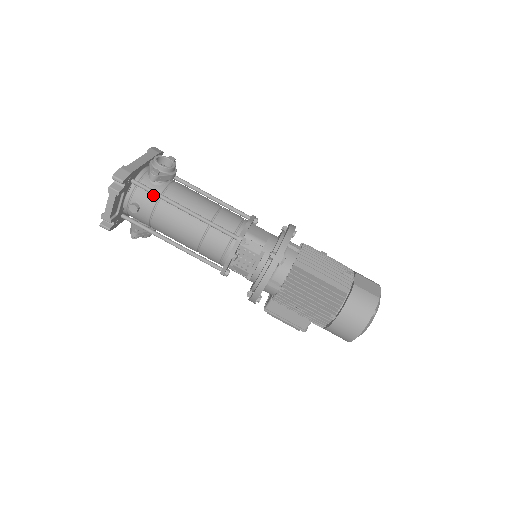
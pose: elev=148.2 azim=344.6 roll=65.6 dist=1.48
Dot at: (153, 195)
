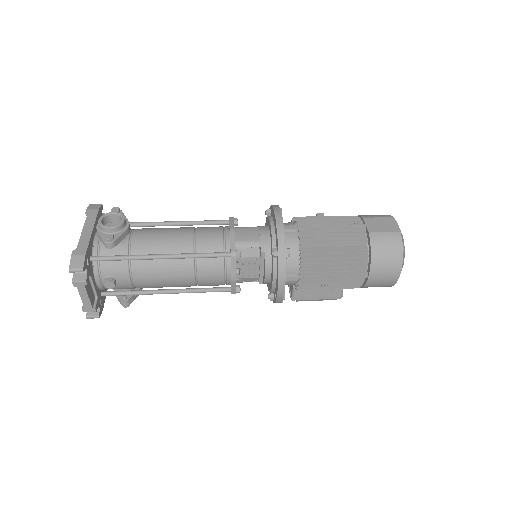
Dot at: (121, 260)
